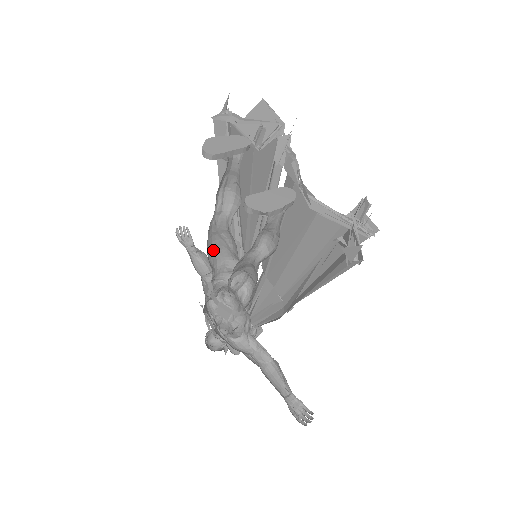
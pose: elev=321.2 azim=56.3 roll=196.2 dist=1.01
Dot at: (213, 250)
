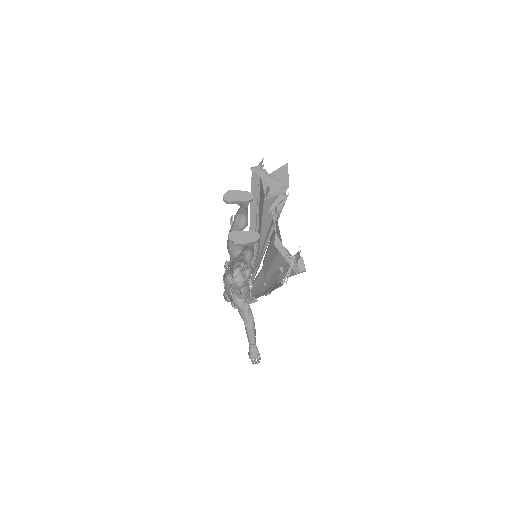
Dot at: (233, 244)
